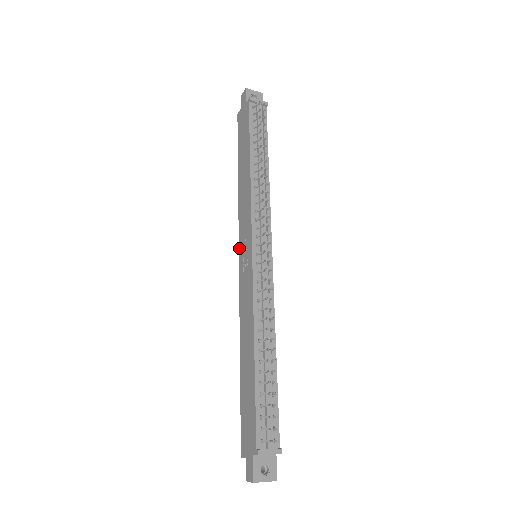
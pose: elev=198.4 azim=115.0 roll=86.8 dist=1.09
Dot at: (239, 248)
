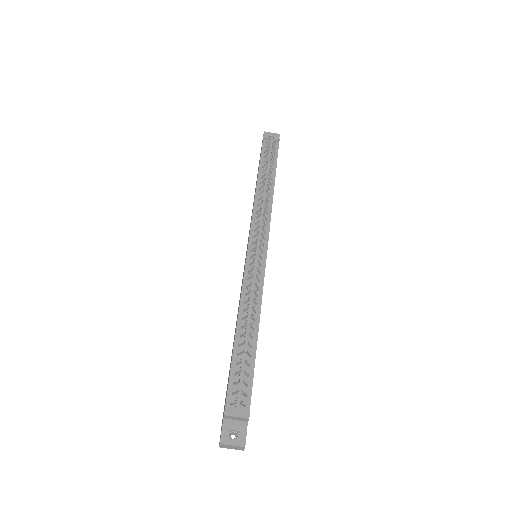
Dot at: occluded
